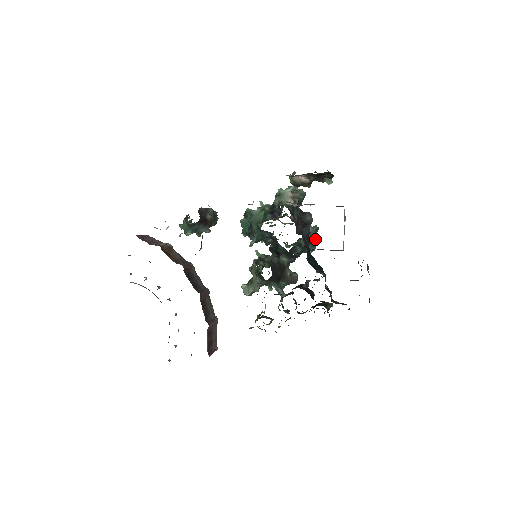
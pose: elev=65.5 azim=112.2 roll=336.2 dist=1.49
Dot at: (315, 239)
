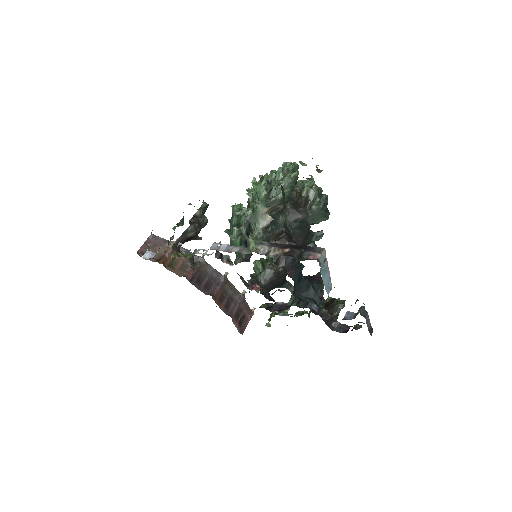
Dot at: (326, 212)
